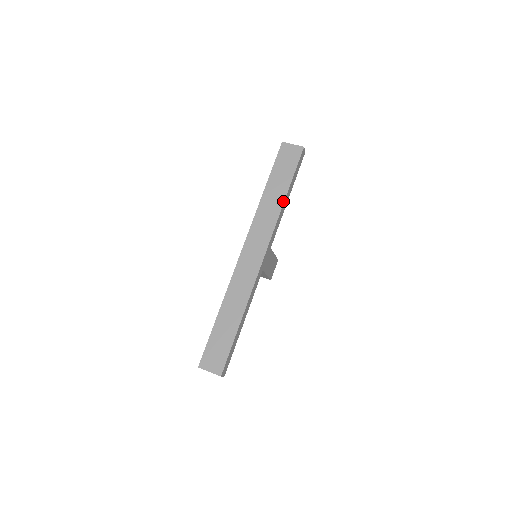
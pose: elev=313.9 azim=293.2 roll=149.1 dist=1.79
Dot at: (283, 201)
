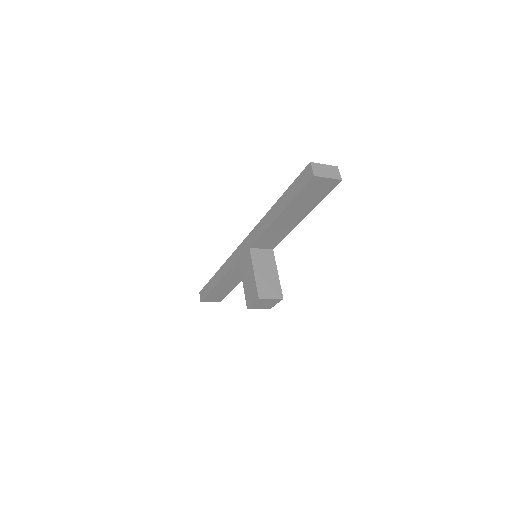
Dot at: occluded
